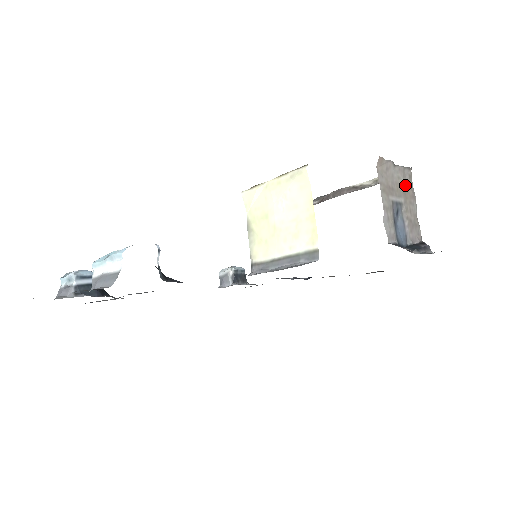
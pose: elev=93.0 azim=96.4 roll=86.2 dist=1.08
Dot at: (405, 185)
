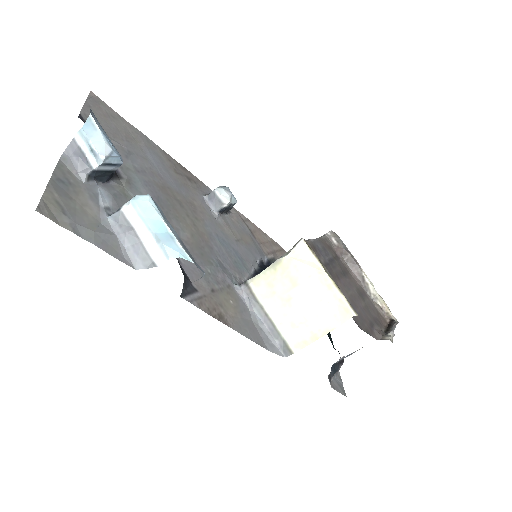
Dot at: occluded
